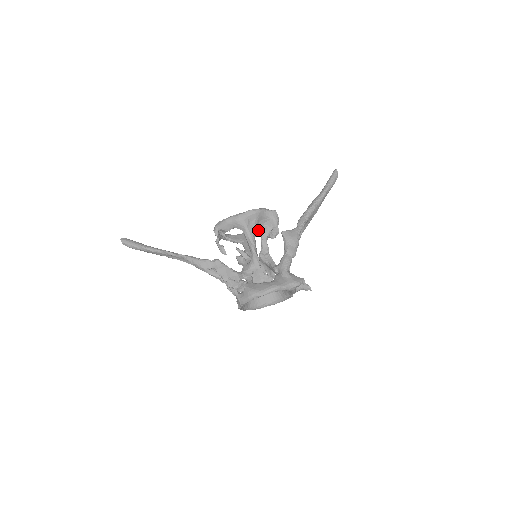
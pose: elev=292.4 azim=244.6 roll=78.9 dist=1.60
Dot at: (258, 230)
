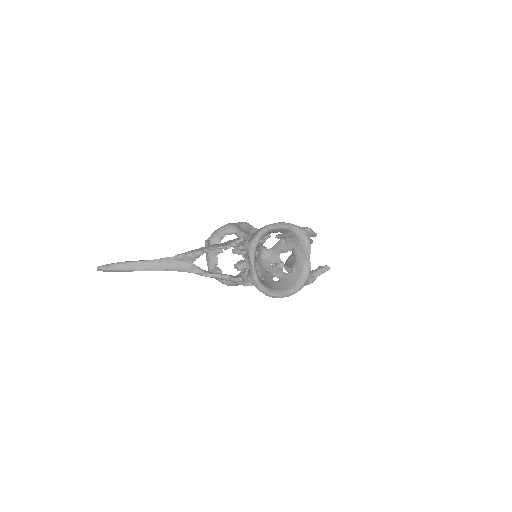
Dot at: occluded
